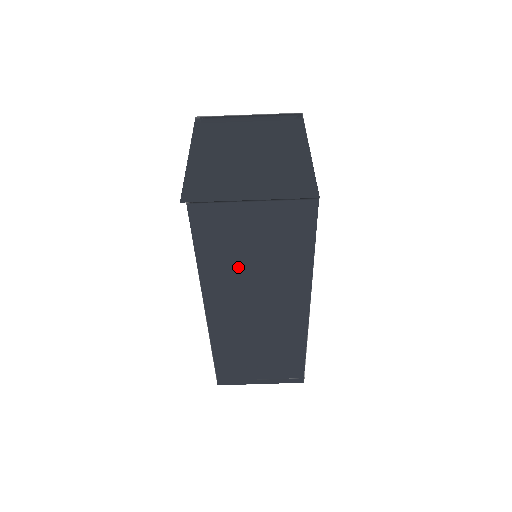
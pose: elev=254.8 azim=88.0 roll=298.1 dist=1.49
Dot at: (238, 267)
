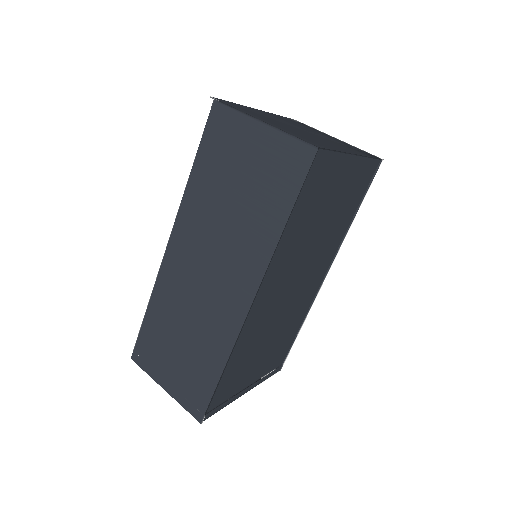
Dot at: (218, 200)
